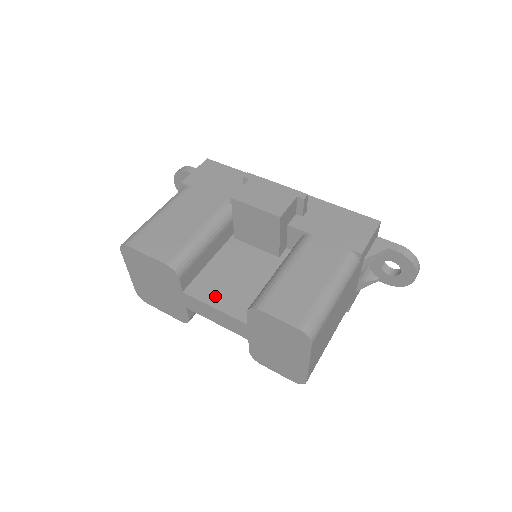
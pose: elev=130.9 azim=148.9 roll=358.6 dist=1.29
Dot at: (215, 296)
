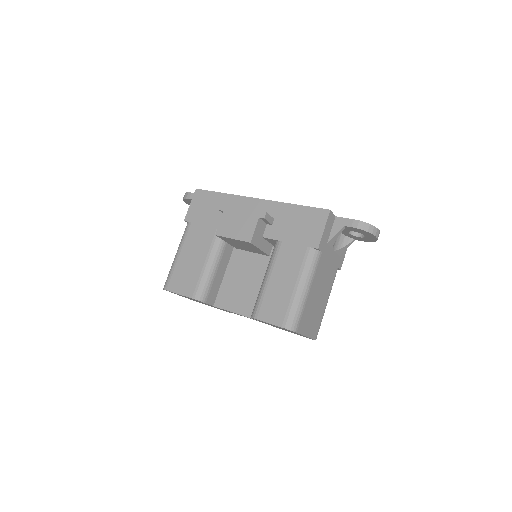
Dot at: (234, 304)
